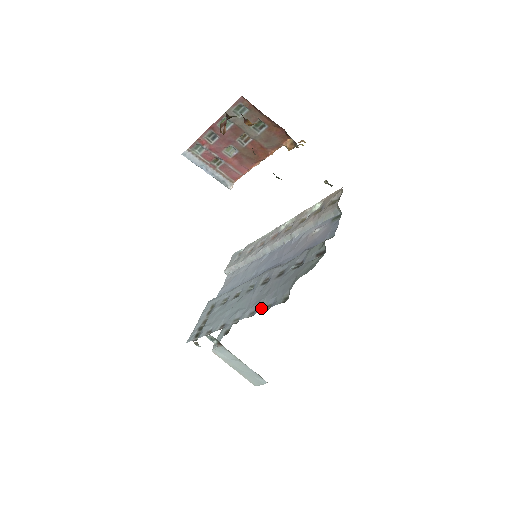
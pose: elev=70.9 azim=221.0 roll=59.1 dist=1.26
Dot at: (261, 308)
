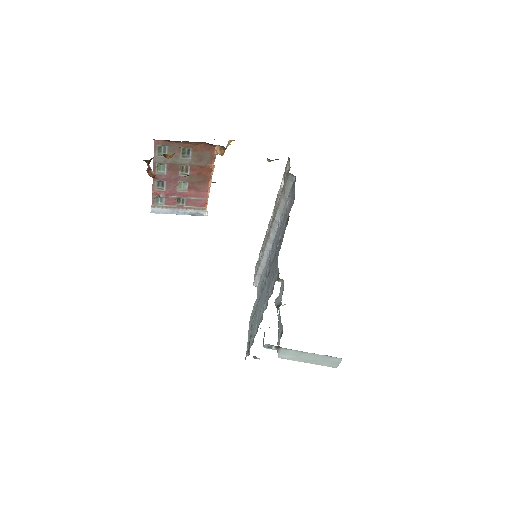
Dot at: (269, 295)
